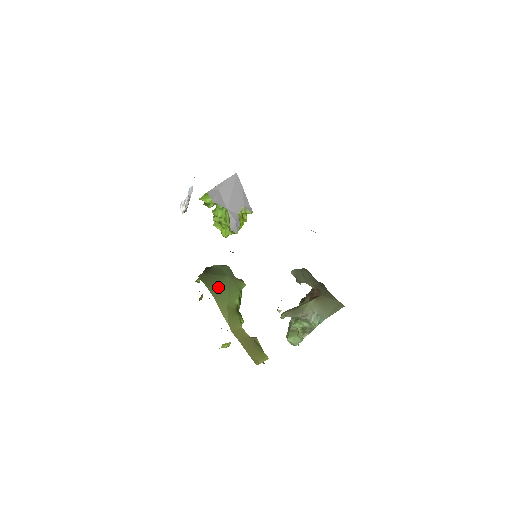
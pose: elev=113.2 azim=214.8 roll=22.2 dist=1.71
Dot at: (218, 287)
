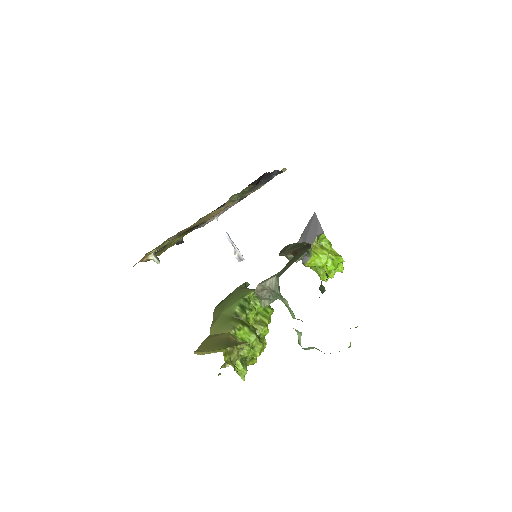
Dot at: (223, 301)
